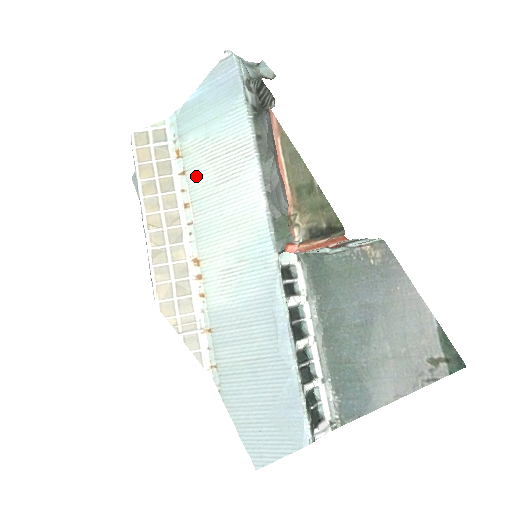
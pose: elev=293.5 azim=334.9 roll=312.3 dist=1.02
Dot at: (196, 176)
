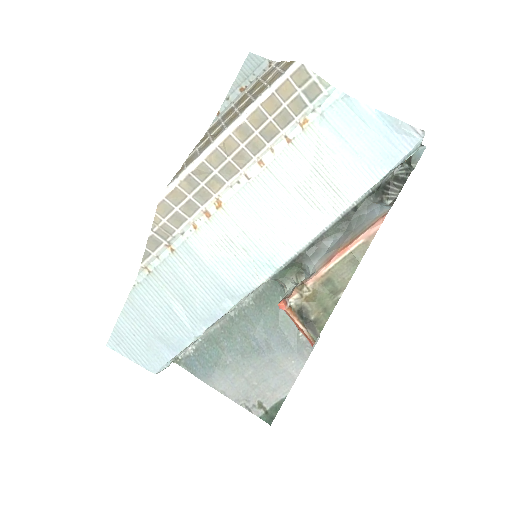
Dot at: (293, 159)
